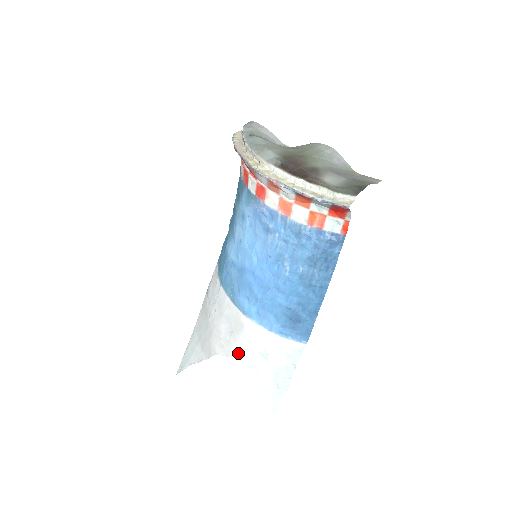
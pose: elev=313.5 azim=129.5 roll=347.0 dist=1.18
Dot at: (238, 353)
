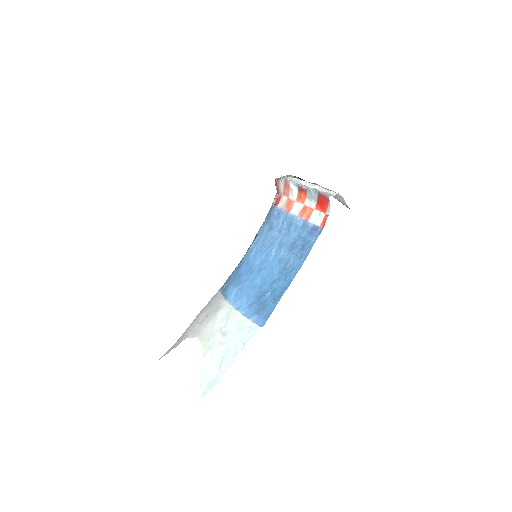
Dot at: (204, 332)
